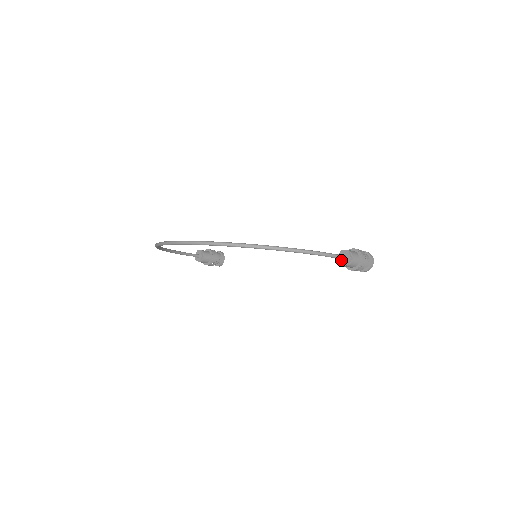
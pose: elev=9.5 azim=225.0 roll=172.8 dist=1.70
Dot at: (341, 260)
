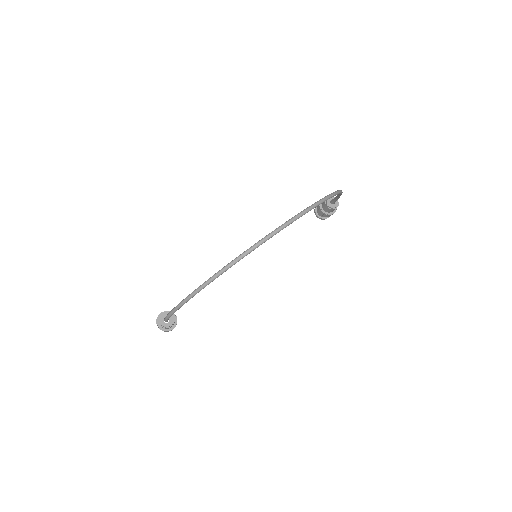
Dot at: (332, 205)
